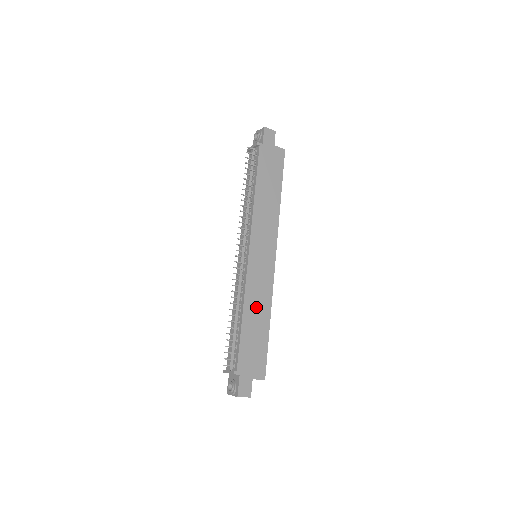
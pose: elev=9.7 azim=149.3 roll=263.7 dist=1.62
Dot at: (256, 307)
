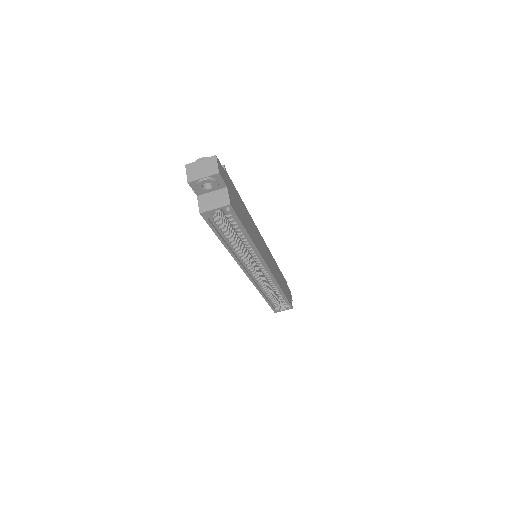
Dot at: (252, 227)
